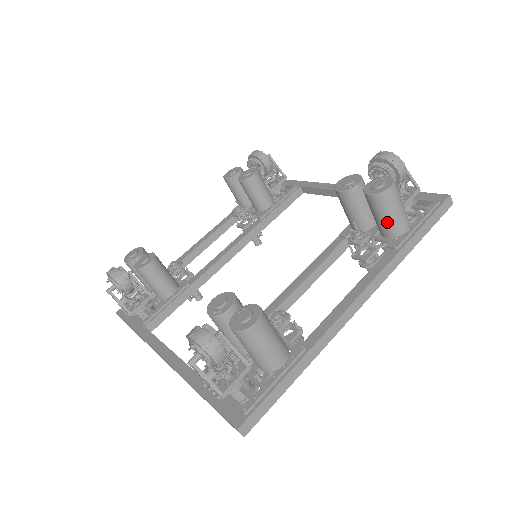
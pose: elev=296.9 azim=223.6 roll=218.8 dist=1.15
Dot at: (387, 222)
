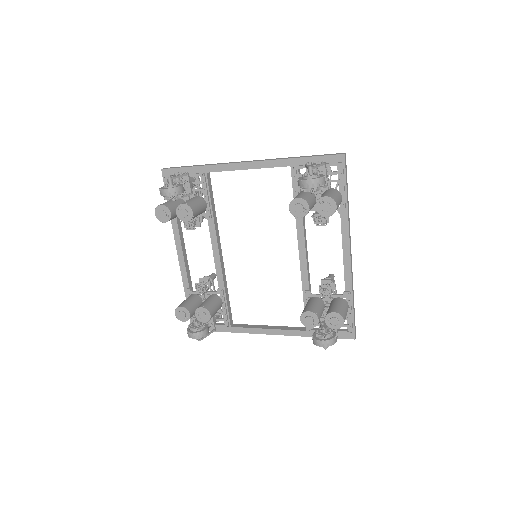
Dot at: occluded
